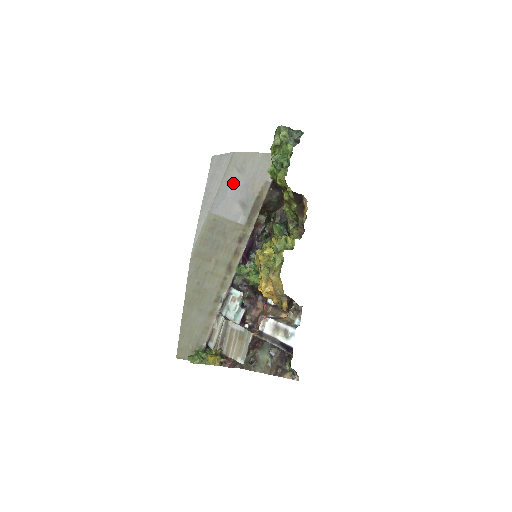
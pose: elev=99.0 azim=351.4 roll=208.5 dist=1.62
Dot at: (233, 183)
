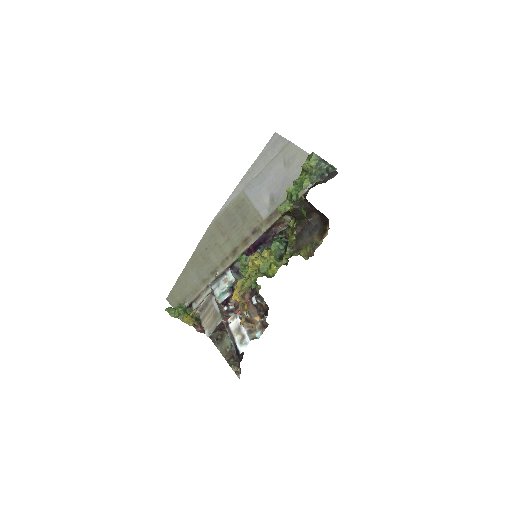
Dot at: (274, 173)
